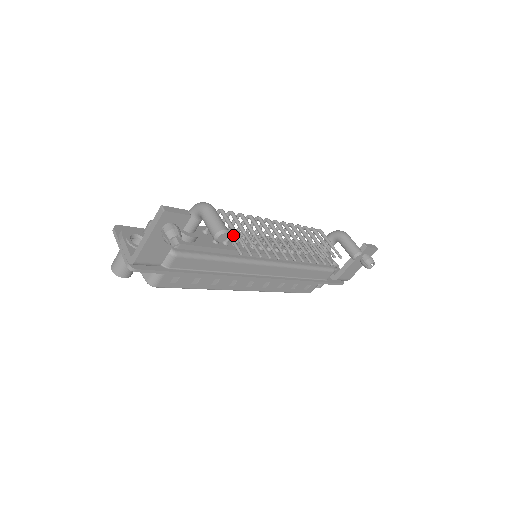
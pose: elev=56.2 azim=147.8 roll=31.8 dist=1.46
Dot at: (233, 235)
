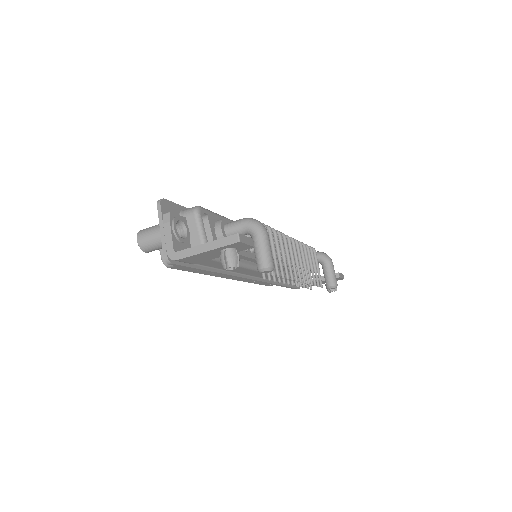
Dot at: occluded
